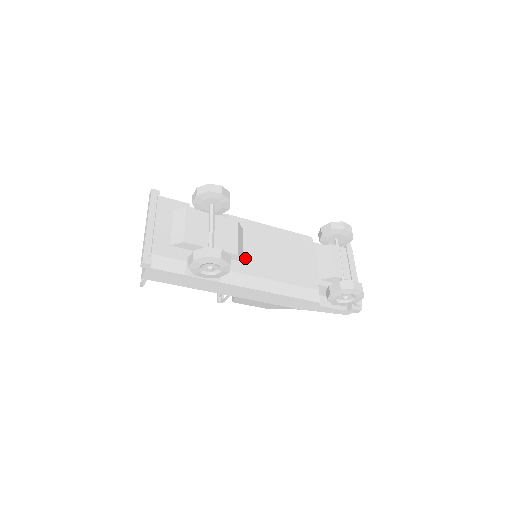
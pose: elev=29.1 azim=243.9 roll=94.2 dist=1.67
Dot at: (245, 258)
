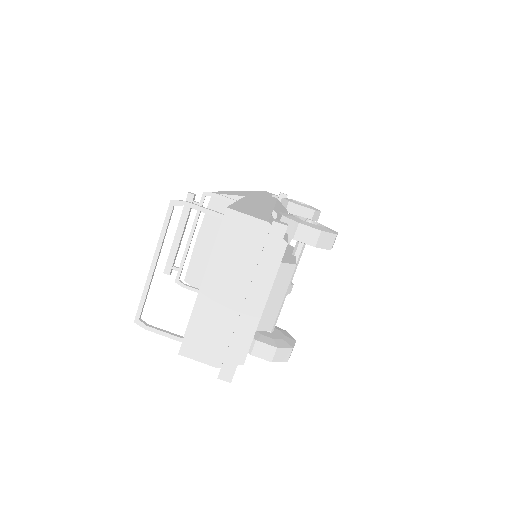
Dot at: occluded
